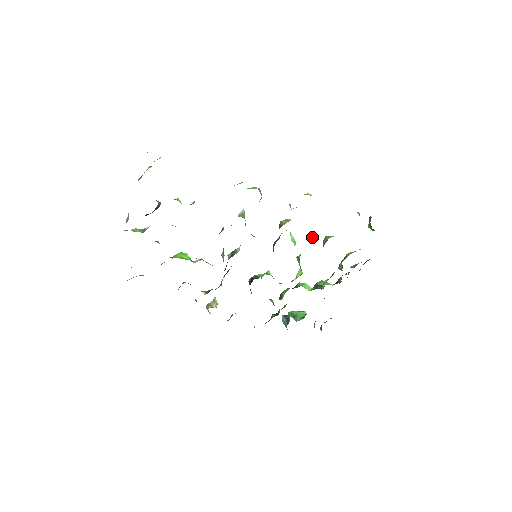
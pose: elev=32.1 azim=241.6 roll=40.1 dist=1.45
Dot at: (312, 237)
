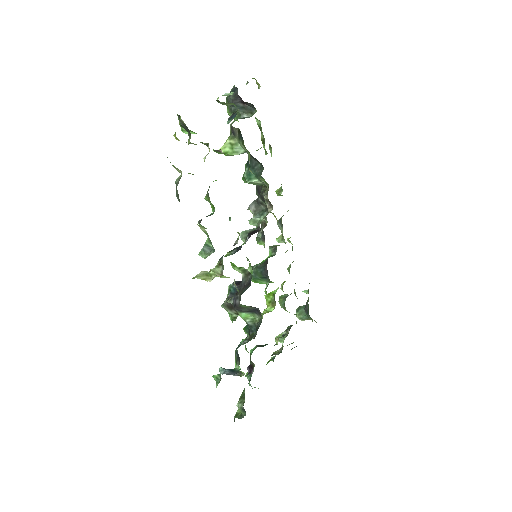
Dot at: (285, 281)
